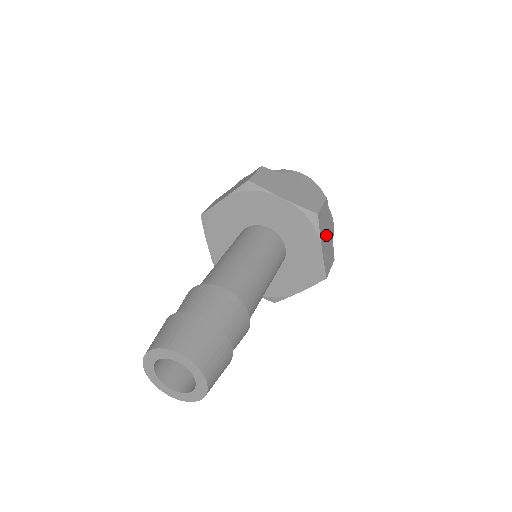
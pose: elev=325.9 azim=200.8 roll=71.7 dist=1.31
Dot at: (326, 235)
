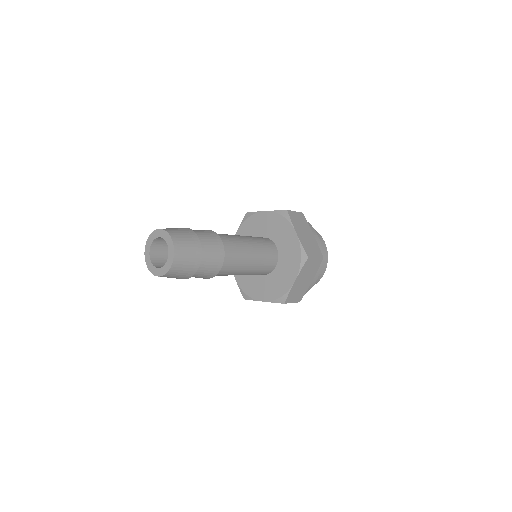
Dot at: (305, 278)
